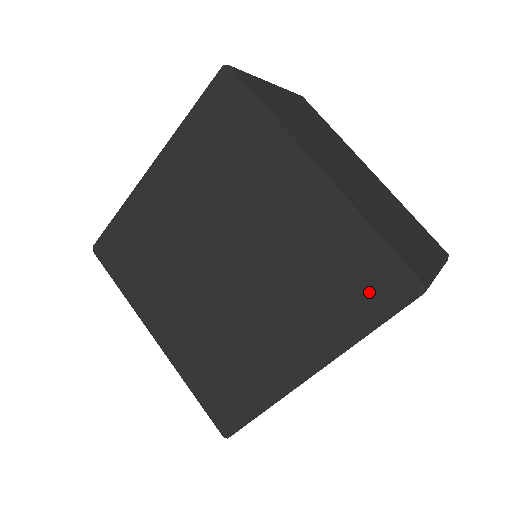
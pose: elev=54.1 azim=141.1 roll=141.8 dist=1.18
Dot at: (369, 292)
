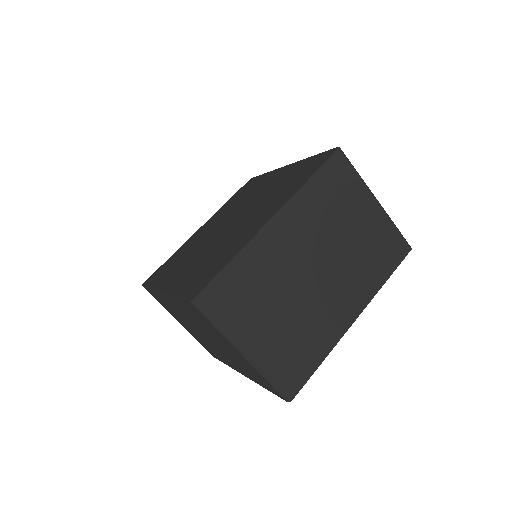
Dot at: (310, 169)
